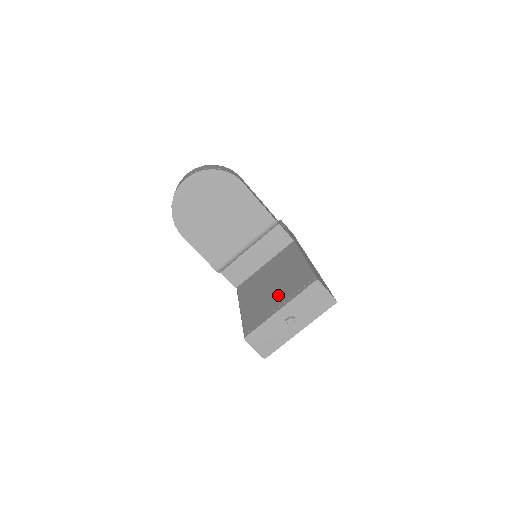
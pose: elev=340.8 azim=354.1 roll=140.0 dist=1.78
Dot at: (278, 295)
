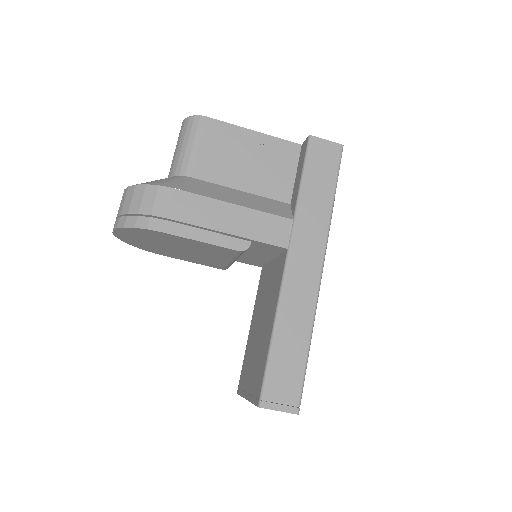
Dot at: (252, 367)
